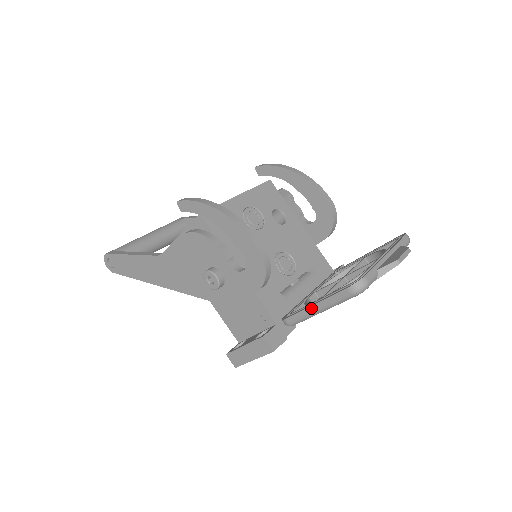
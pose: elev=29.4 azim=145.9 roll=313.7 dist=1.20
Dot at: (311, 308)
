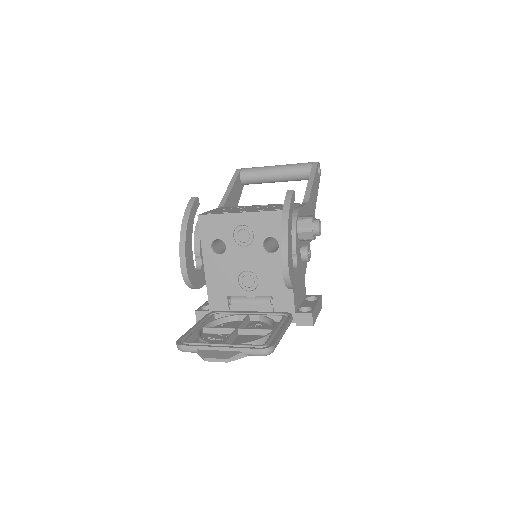
Dot at: (195, 326)
